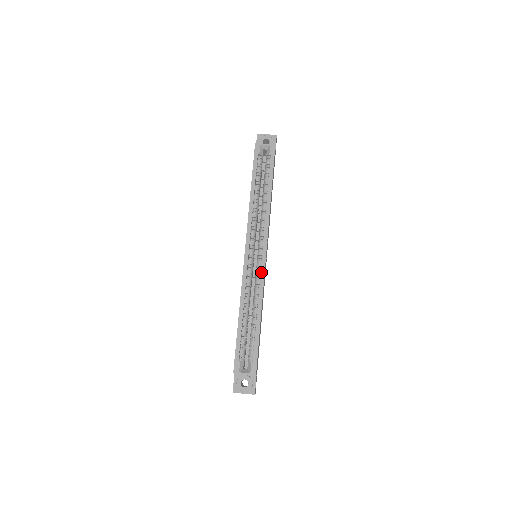
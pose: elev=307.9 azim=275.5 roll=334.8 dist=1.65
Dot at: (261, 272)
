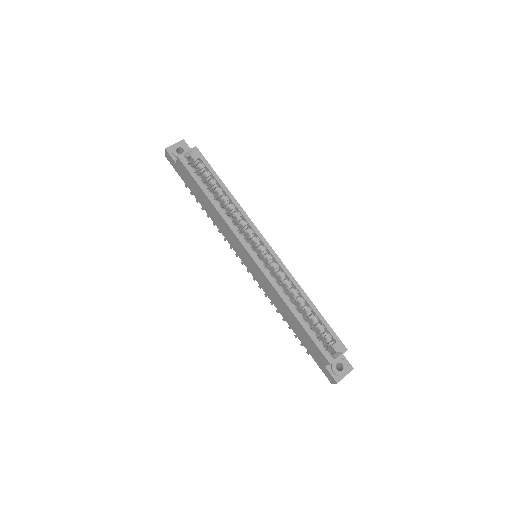
Dot at: (279, 263)
